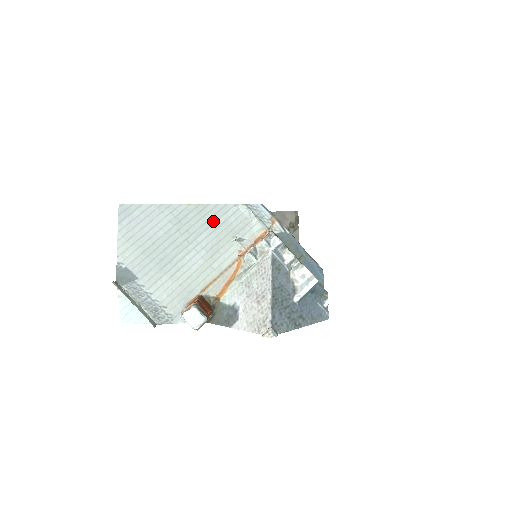
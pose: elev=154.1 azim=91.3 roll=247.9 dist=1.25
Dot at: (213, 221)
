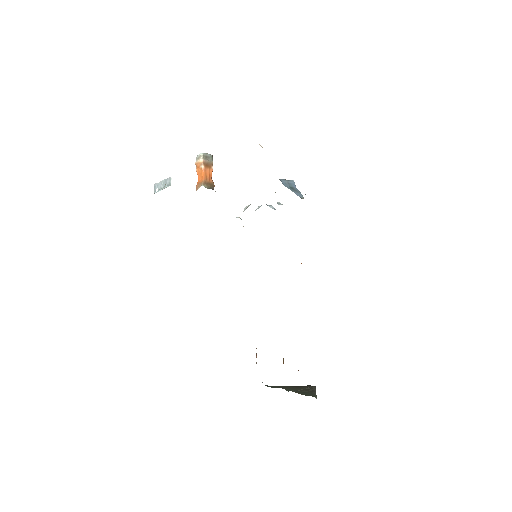
Dot at: occluded
